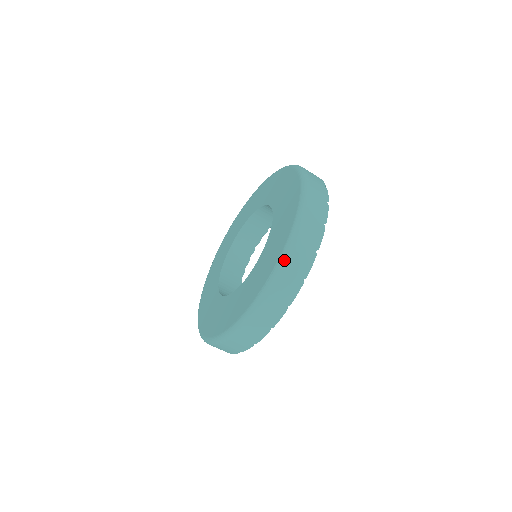
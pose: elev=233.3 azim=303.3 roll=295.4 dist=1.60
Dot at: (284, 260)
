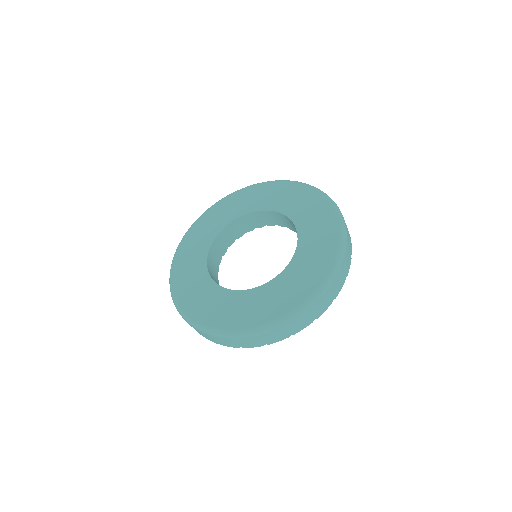
Dot at: (289, 319)
